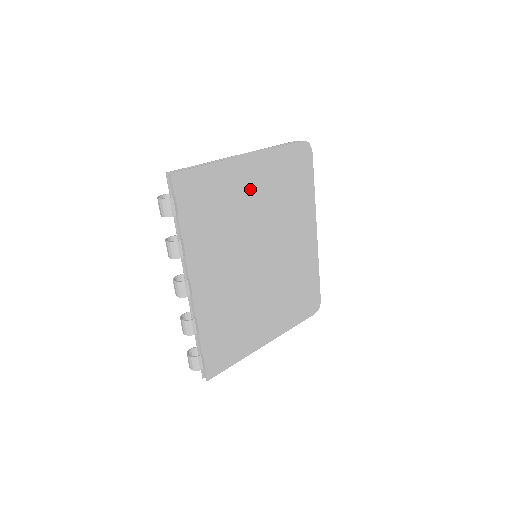
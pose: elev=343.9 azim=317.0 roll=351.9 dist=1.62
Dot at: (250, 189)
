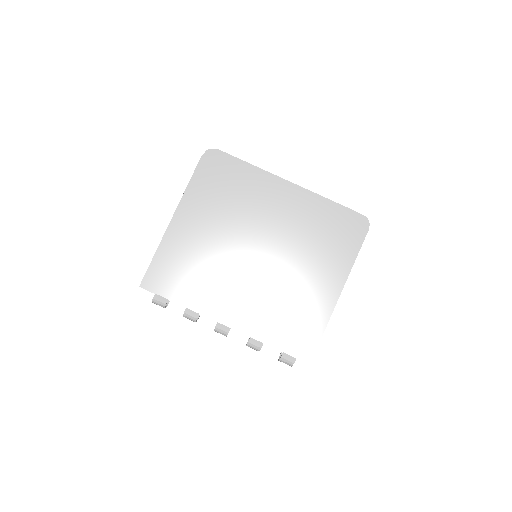
Dot at: (198, 231)
